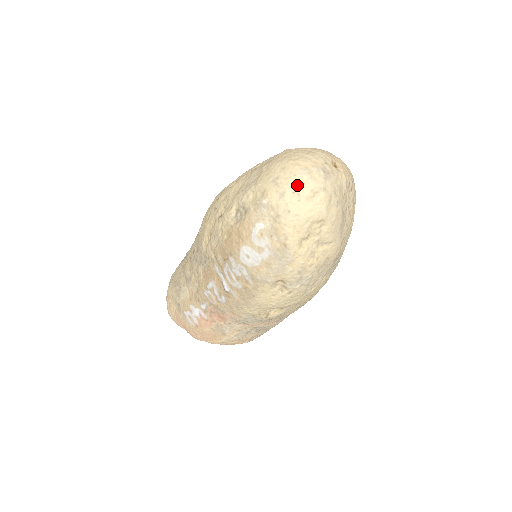
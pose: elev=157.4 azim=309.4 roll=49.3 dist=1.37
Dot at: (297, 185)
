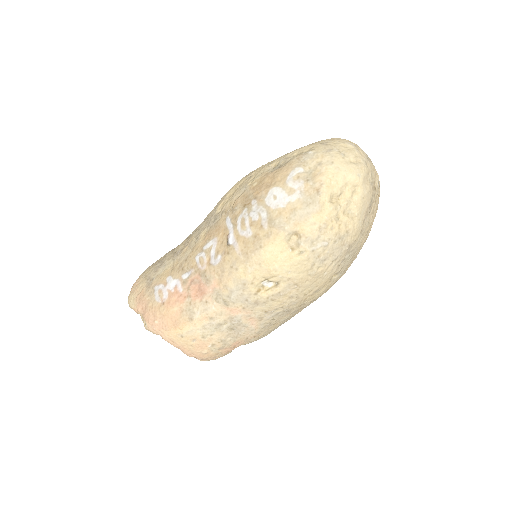
Dot at: (344, 148)
